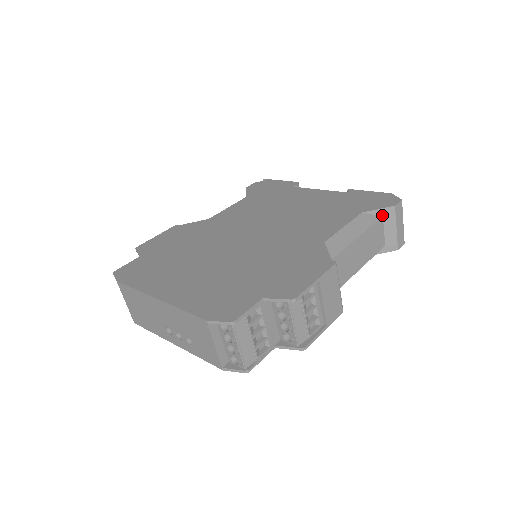
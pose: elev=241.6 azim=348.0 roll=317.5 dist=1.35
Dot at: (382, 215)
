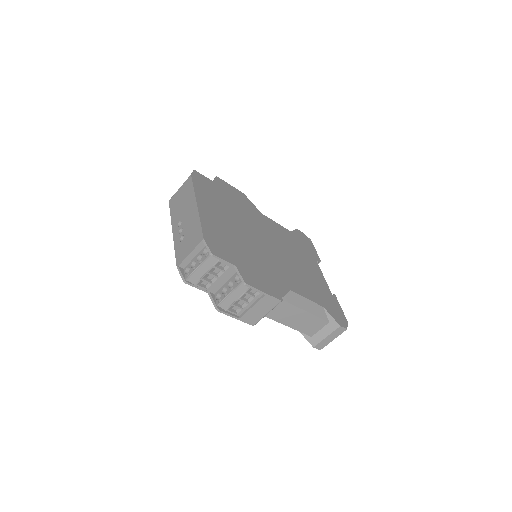
Dot at: (330, 321)
